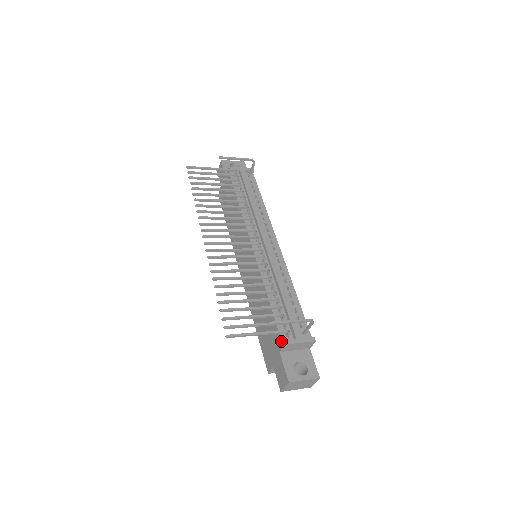
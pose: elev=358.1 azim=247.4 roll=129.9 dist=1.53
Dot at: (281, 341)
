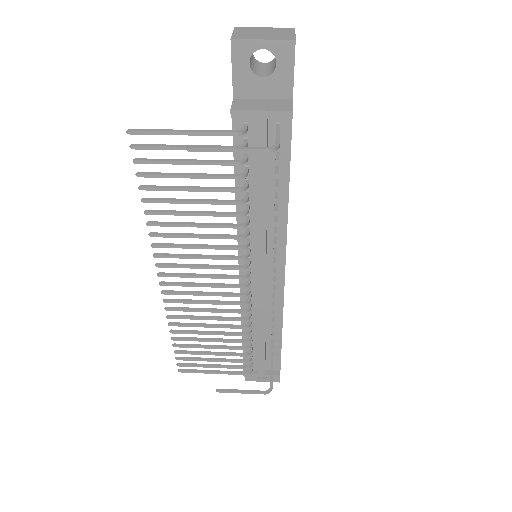
Dot at: occluded
